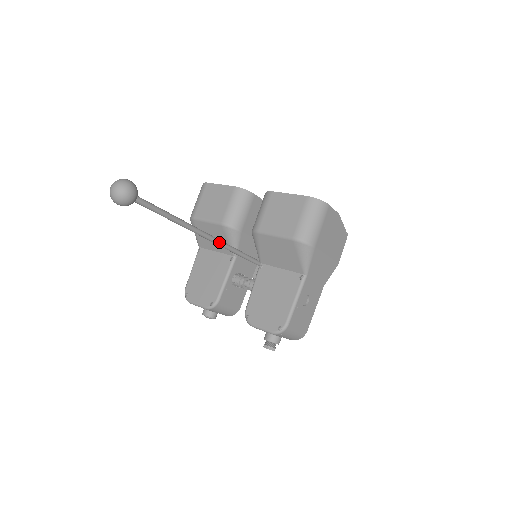
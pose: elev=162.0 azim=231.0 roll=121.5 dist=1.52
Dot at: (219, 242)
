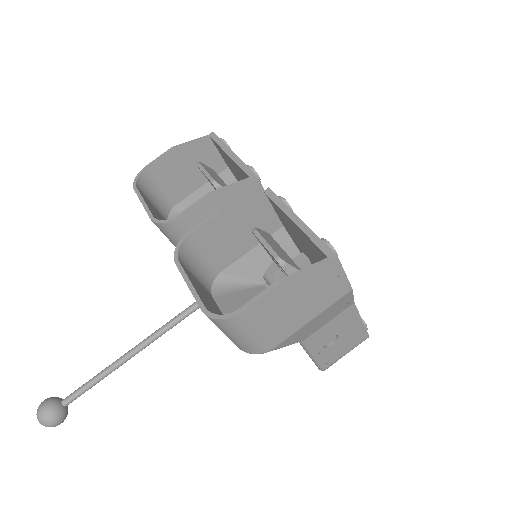
Dot at: (187, 315)
